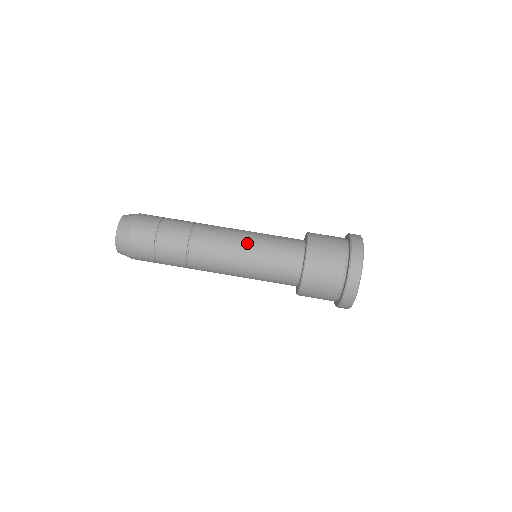
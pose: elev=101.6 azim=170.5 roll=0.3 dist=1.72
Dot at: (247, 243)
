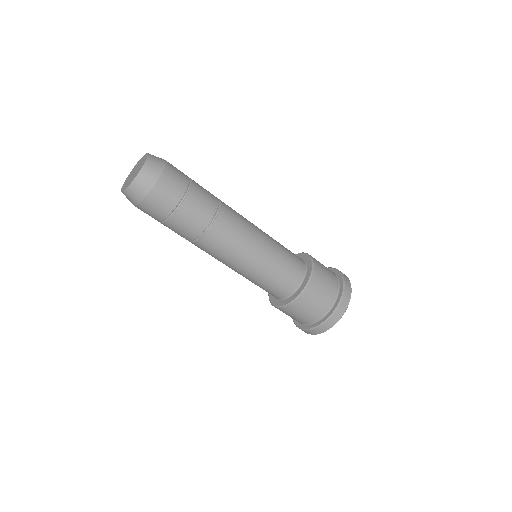
Dot at: (265, 240)
